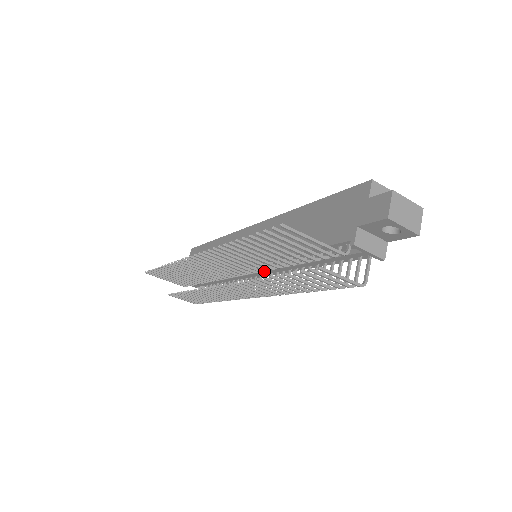
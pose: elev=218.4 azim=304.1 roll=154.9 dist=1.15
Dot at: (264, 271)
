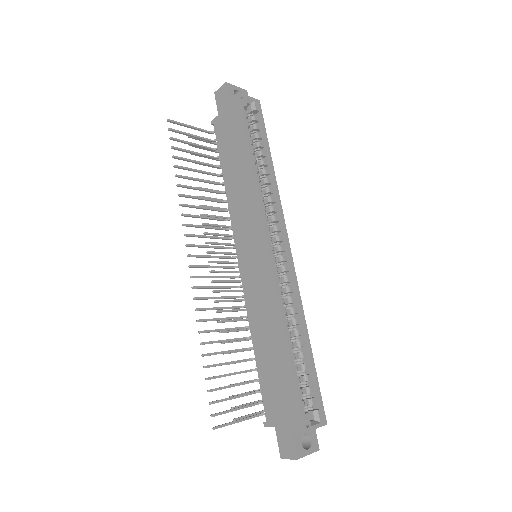
Dot at: occluded
